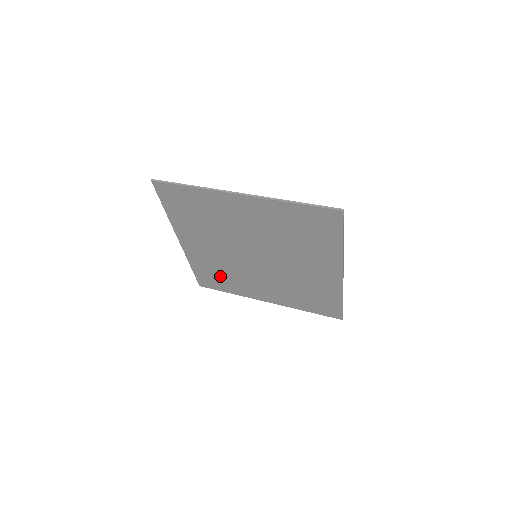
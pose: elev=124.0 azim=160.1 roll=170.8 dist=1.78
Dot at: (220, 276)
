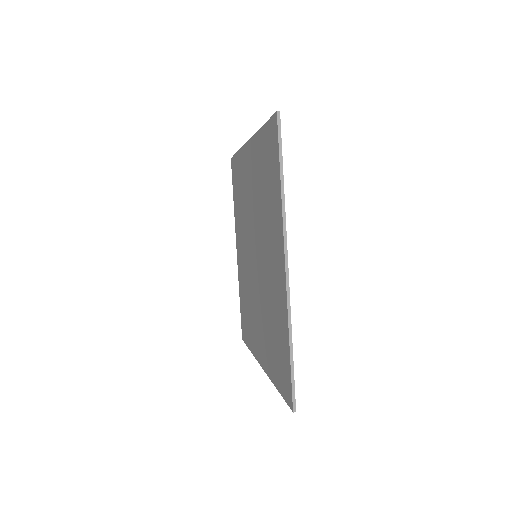
Dot at: (247, 312)
